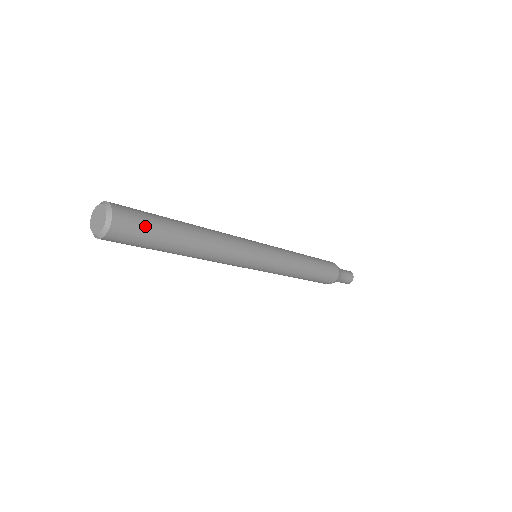
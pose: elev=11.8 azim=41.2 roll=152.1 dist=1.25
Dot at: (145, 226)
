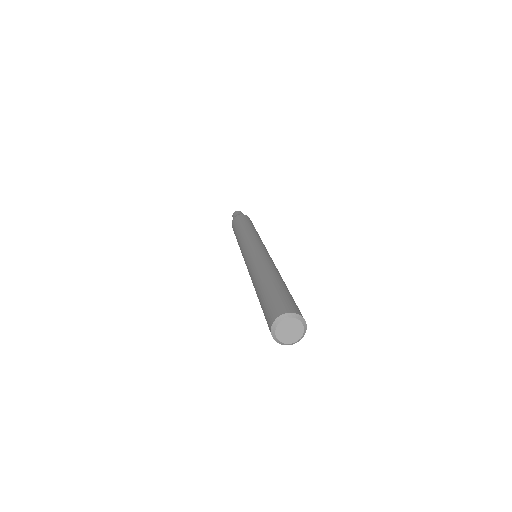
Dot at: occluded
